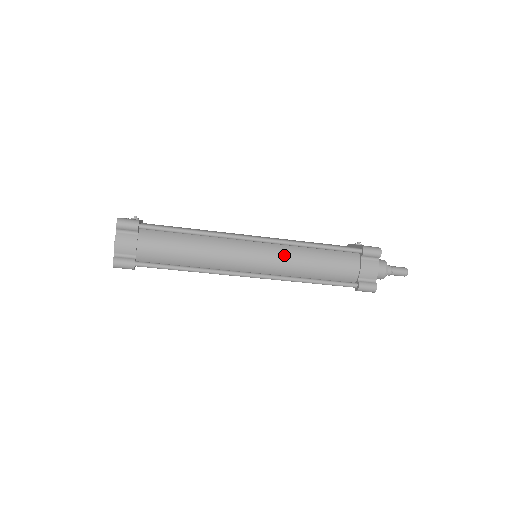
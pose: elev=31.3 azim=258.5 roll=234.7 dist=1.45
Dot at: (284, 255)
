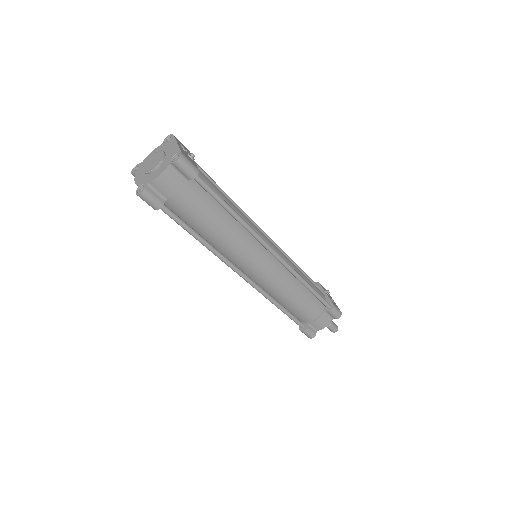
Dot at: (281, 278)
